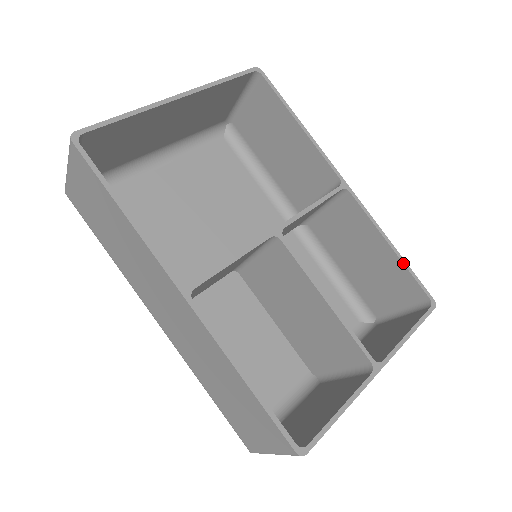
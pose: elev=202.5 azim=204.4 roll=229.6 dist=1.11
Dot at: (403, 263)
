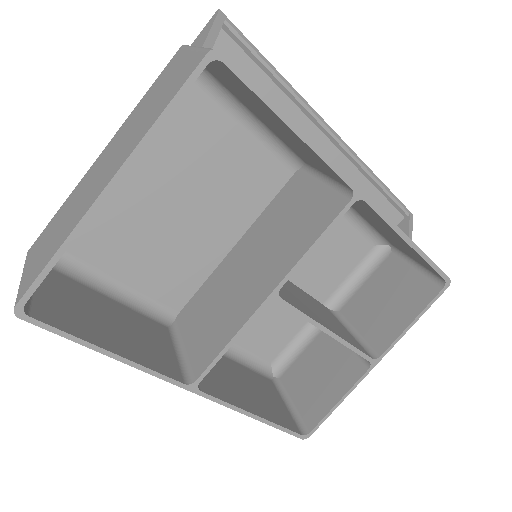
Dot at: (421, 257)
